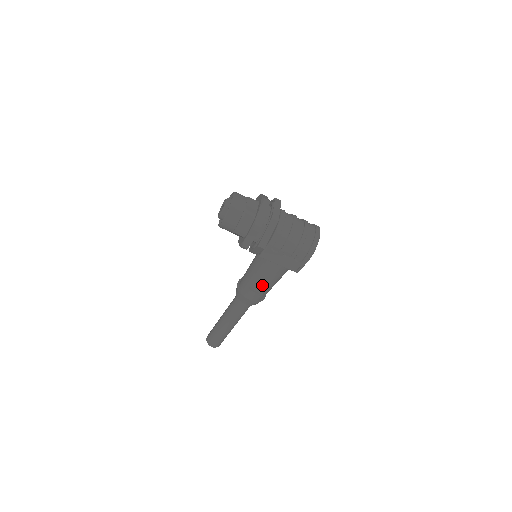
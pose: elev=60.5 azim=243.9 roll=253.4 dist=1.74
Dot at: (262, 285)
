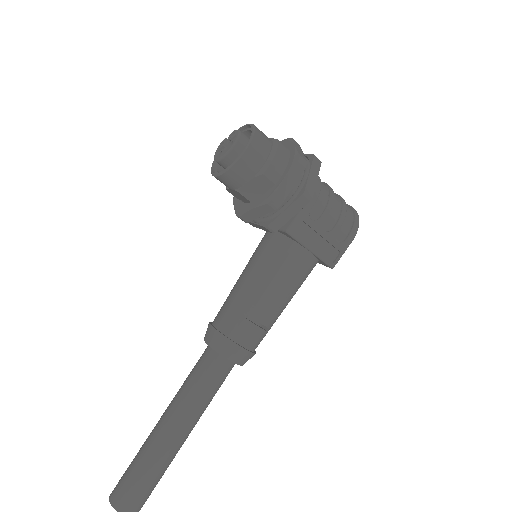
Dot at: (273, 304)
